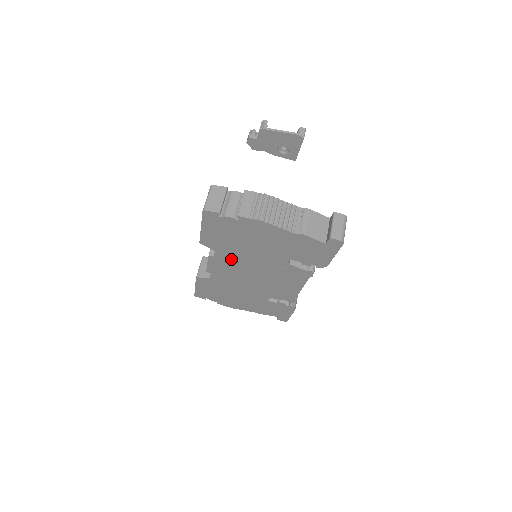
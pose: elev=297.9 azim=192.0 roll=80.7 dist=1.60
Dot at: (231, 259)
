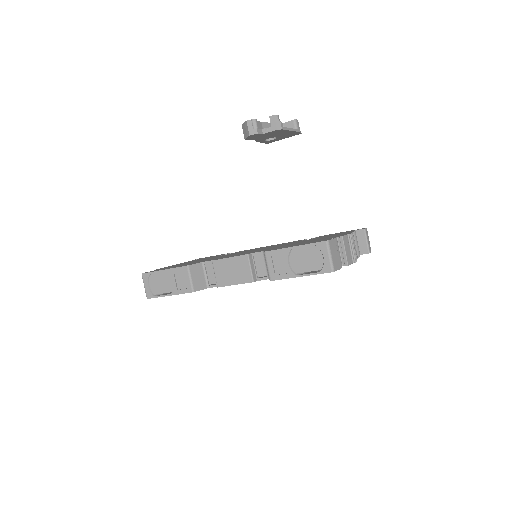
Dot at: occluded
